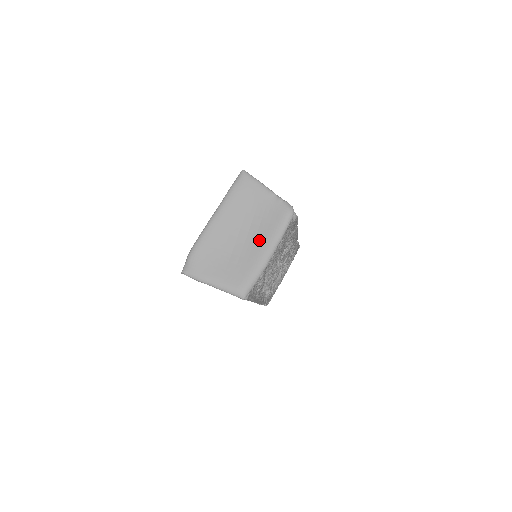
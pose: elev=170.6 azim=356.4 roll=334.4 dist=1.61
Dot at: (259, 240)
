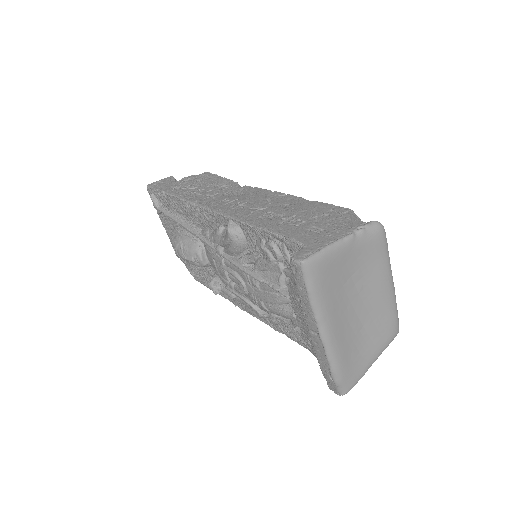
Dot at: (375, 286)
